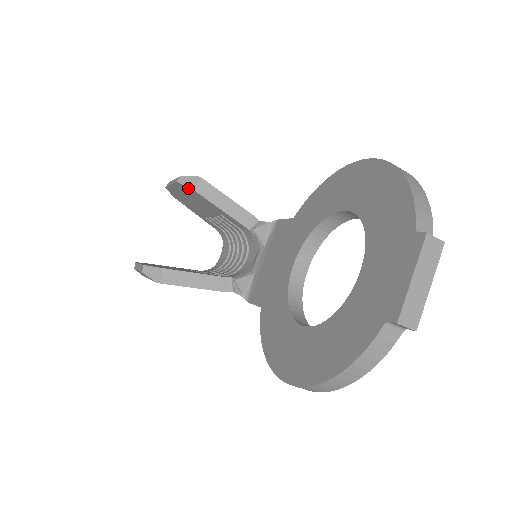
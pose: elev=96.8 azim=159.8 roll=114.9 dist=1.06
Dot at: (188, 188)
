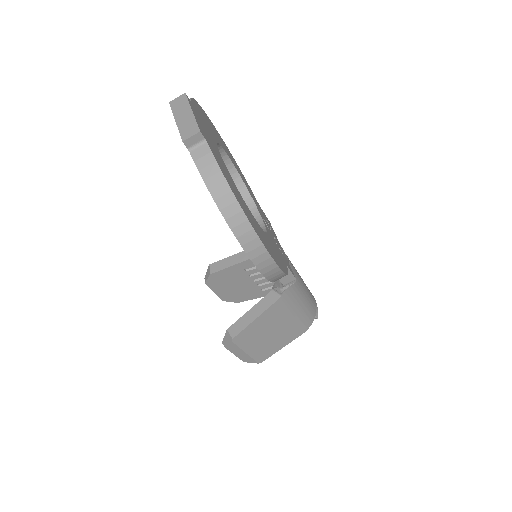
Dot at: (210, 278)
